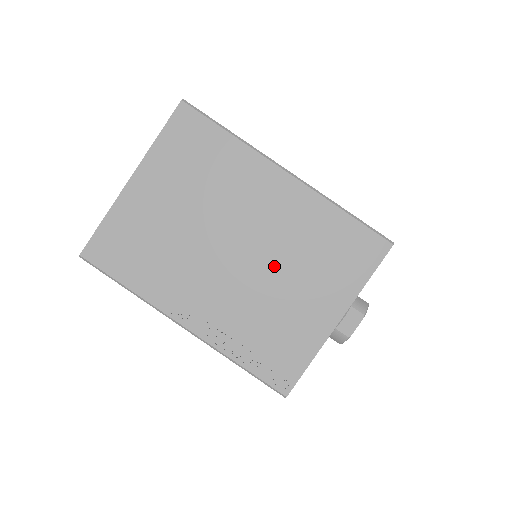
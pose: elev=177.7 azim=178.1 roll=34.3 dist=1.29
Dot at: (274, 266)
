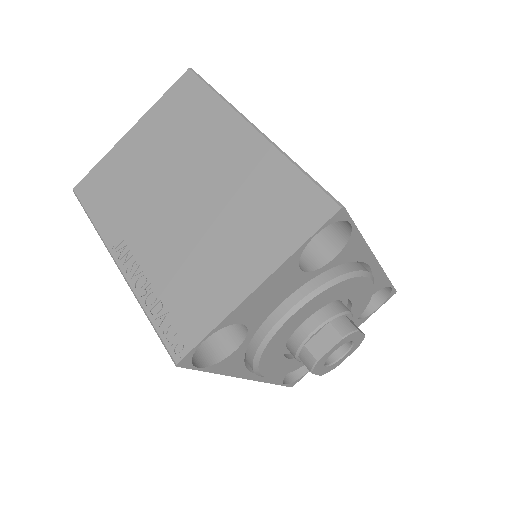
Dot at: (212, 216)
